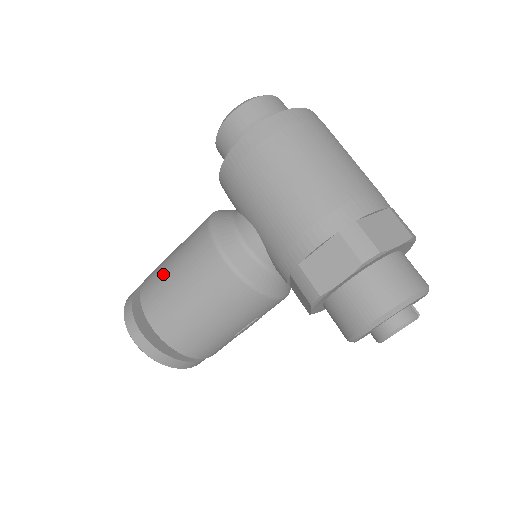
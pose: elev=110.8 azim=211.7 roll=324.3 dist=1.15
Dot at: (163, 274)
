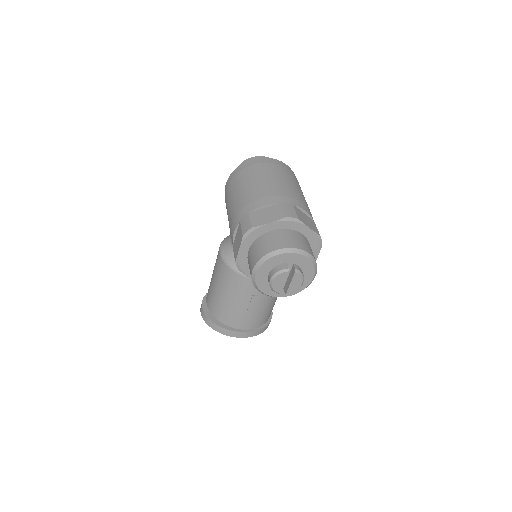
Dot at: occluded
